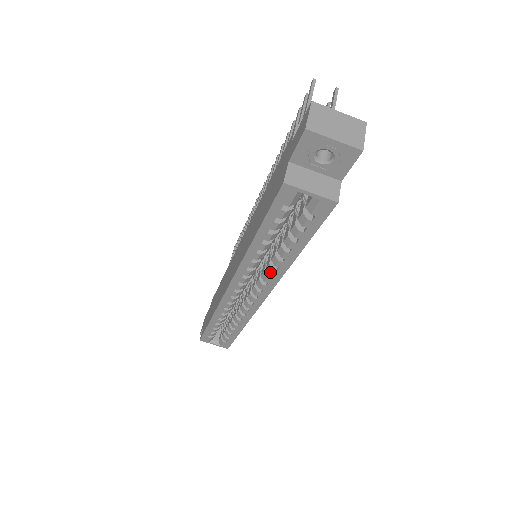
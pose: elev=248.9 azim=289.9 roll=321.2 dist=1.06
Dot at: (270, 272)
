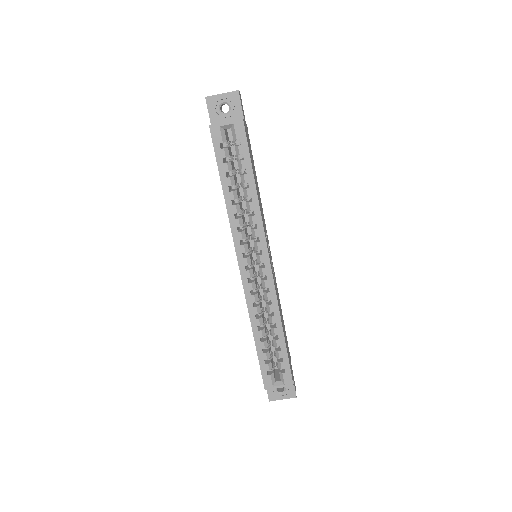
Dot at: (252, 221)
